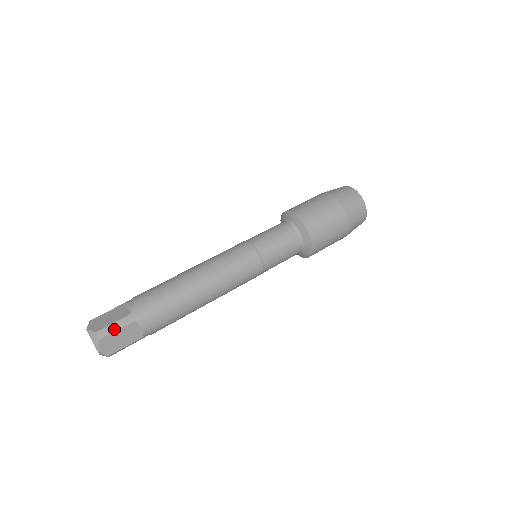
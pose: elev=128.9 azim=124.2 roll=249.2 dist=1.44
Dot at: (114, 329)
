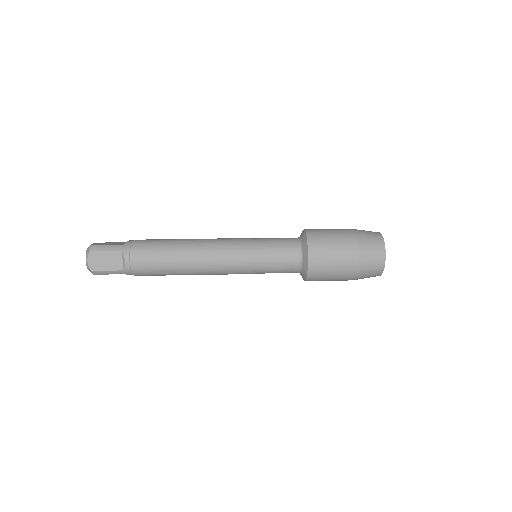
Dot at: (104, 249)
